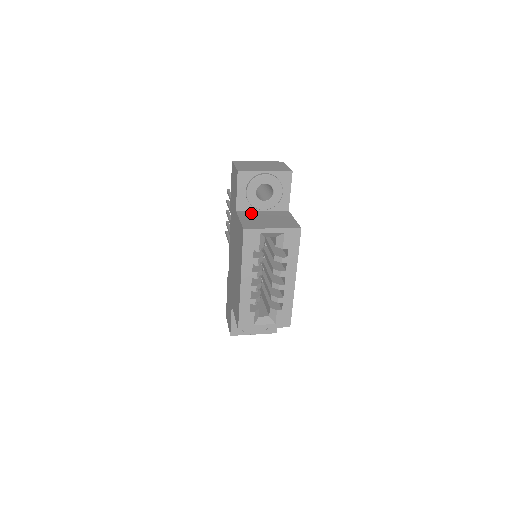
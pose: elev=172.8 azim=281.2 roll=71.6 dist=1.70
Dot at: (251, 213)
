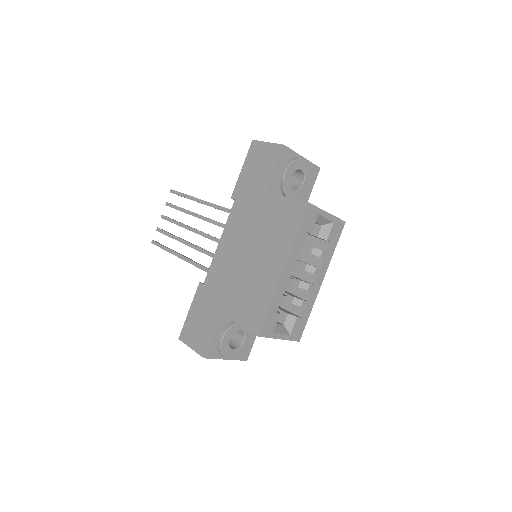
Dot at: occluded
